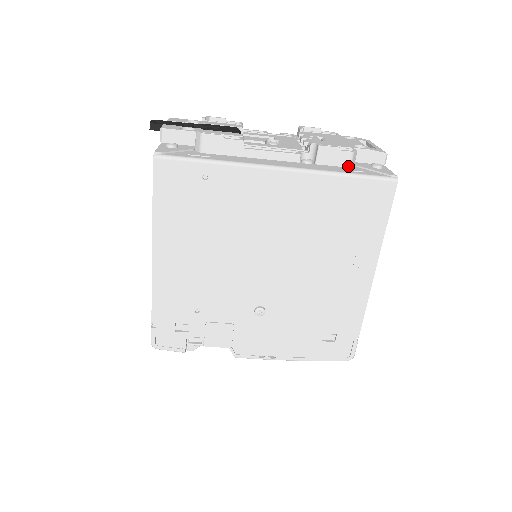
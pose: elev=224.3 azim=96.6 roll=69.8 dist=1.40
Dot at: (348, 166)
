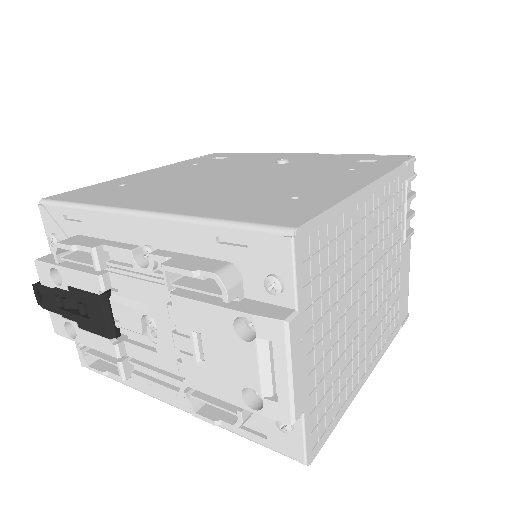
Dot at: occluded
